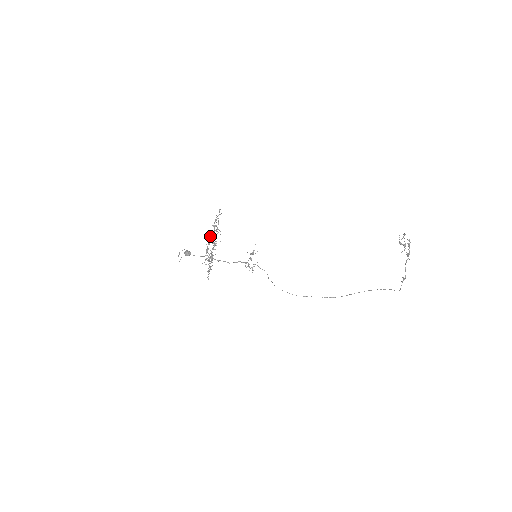
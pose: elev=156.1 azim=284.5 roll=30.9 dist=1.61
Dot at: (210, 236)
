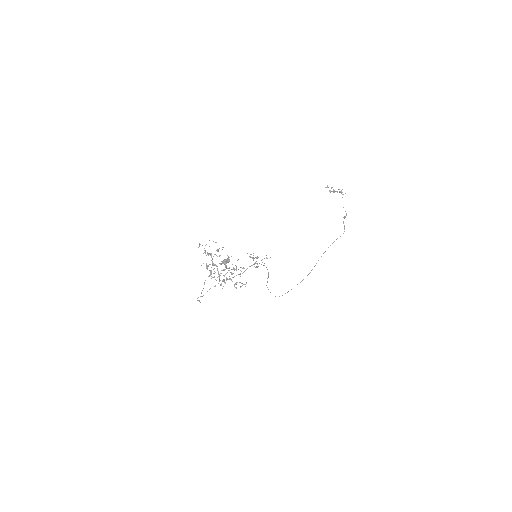
Dot at: (212, 264)
